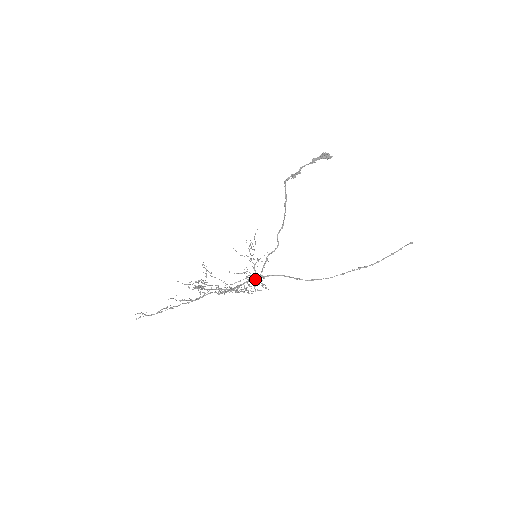
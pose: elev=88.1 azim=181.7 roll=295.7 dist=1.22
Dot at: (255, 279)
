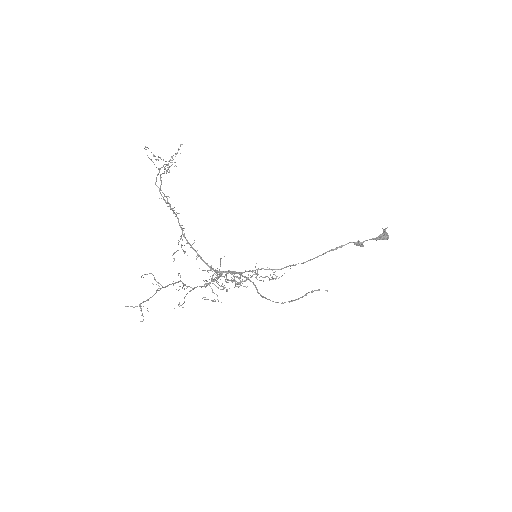
Dot at: occluded
